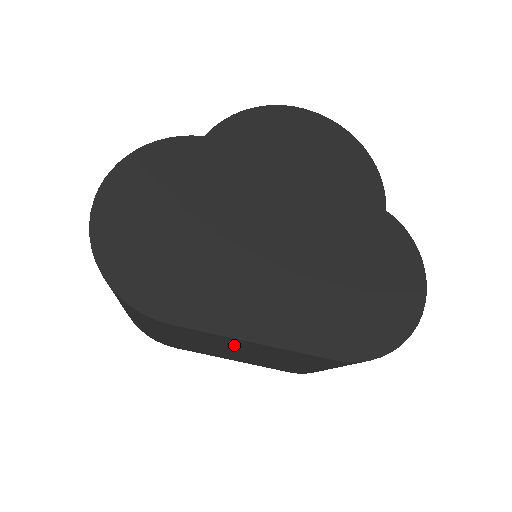
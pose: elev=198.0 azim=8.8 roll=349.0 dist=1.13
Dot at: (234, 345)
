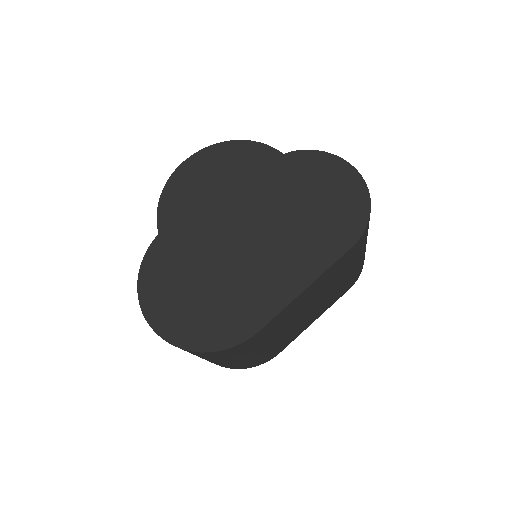
Dot at: (300, 306)
